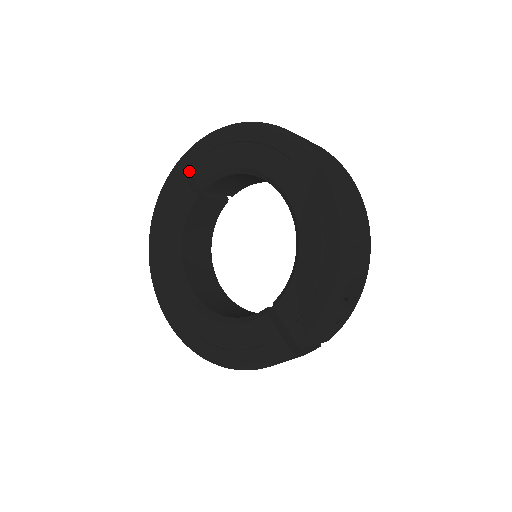
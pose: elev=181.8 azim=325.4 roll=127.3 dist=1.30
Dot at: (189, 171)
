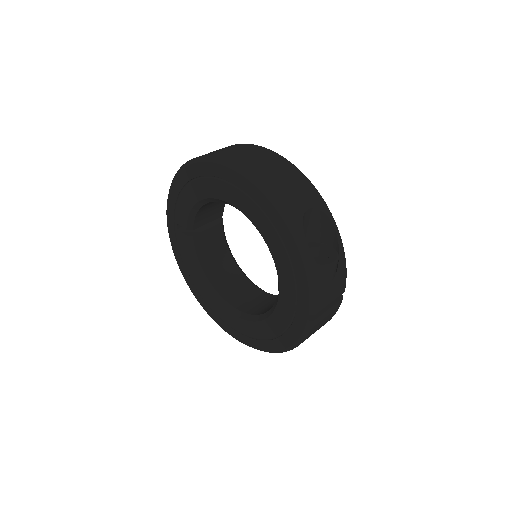
Dot at: (176, 222)
